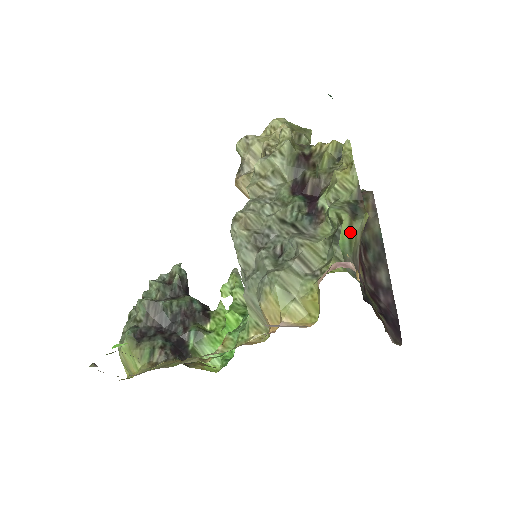
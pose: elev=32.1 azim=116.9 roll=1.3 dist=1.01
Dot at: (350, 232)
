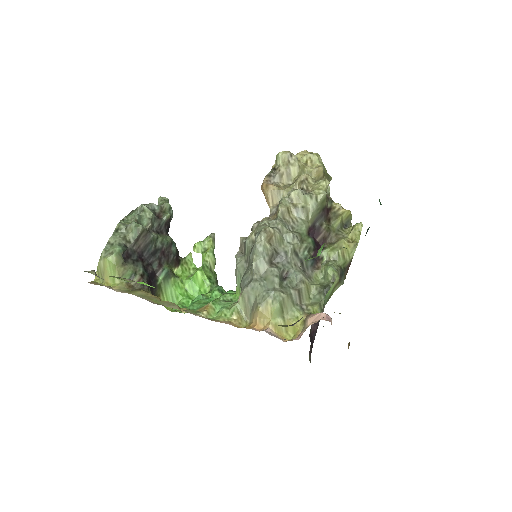
Dot at: (333, 289)
